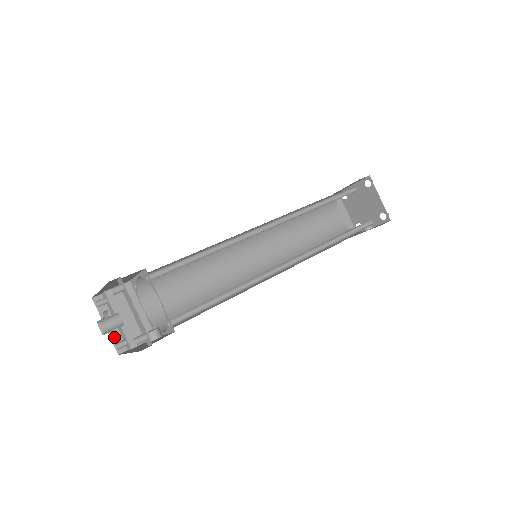
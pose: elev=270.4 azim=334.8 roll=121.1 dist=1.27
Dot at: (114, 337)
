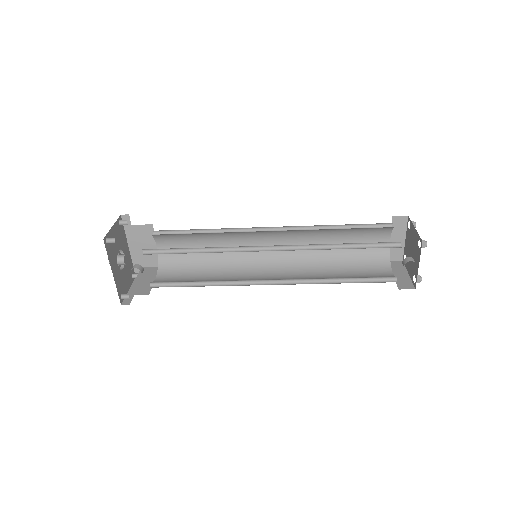
Dot at: occluded
